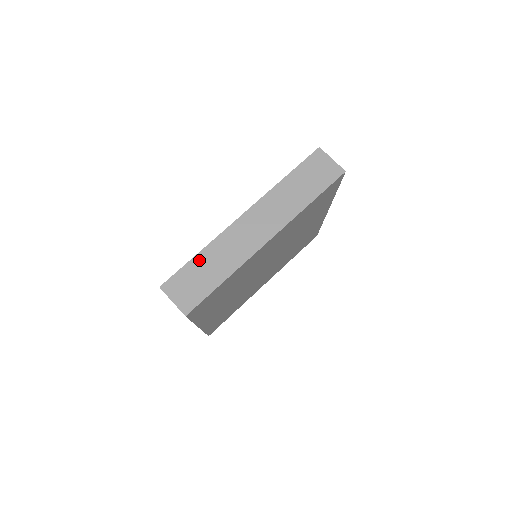
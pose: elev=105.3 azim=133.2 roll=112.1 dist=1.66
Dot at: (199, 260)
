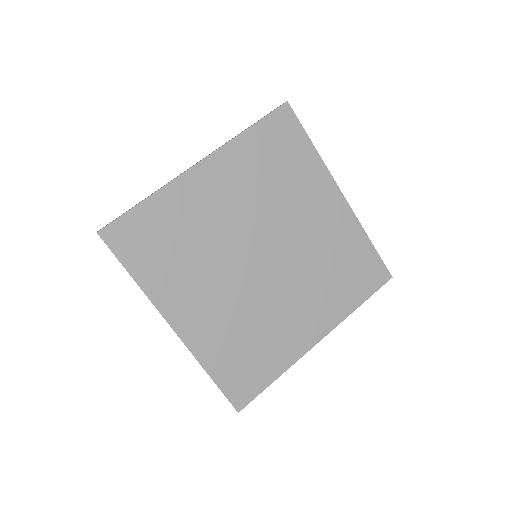
Dot at: occluded
